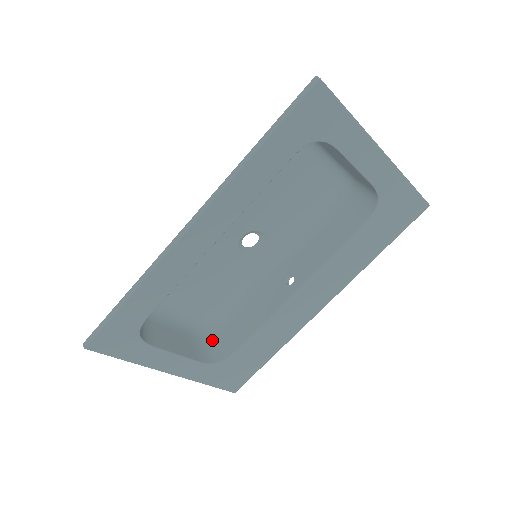
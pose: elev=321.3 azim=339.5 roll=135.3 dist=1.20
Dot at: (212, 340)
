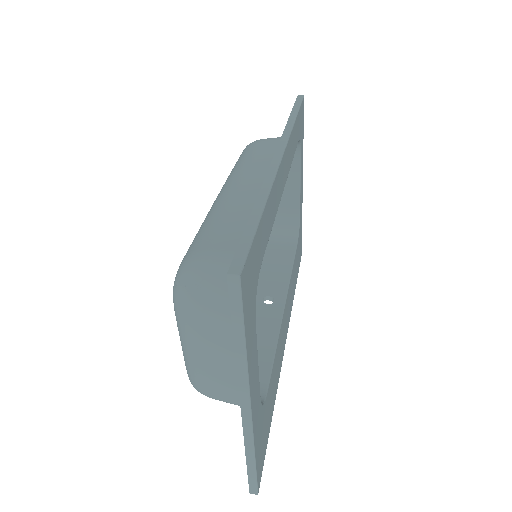
Dot at: occluded
